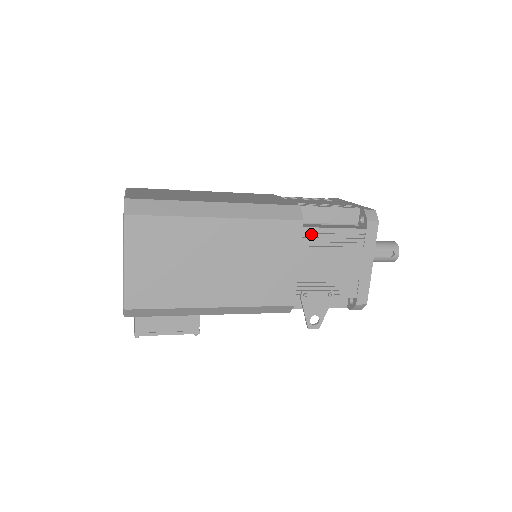
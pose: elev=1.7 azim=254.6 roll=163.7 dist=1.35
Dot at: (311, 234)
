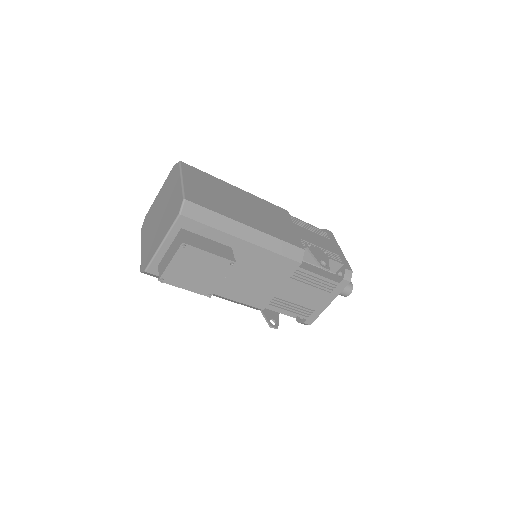
Dot at: (296, 220)
